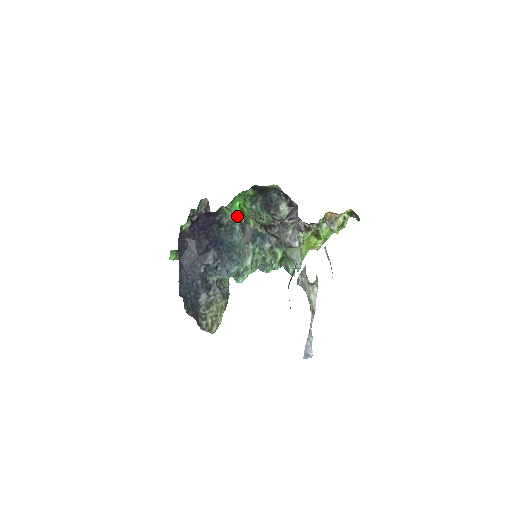
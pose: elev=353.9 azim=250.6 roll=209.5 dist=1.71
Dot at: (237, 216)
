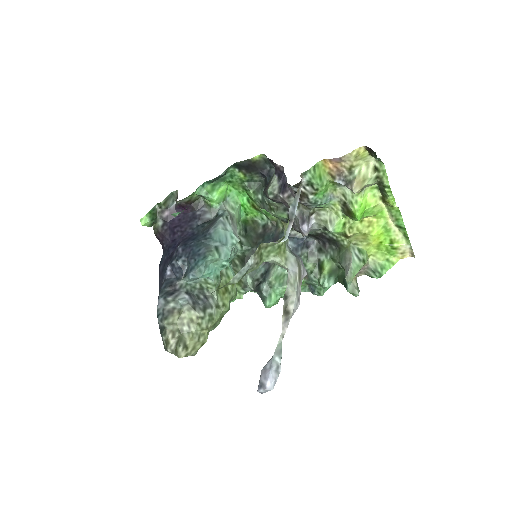
Dot at: (261, 220)
